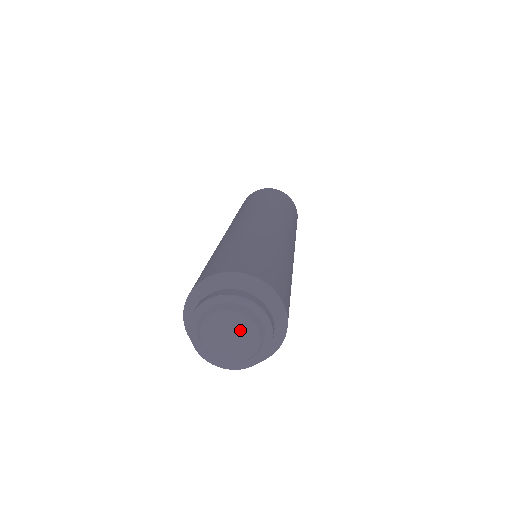
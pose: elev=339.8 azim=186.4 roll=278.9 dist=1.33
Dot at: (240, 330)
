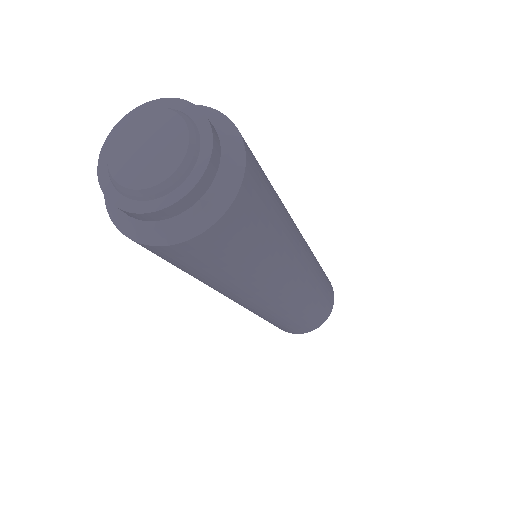
Dot at: (166, 142)
